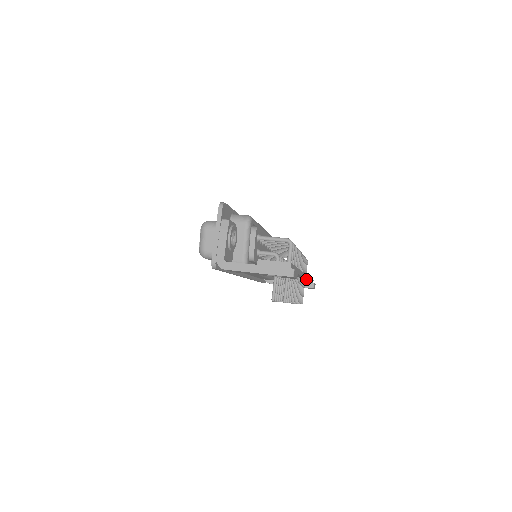
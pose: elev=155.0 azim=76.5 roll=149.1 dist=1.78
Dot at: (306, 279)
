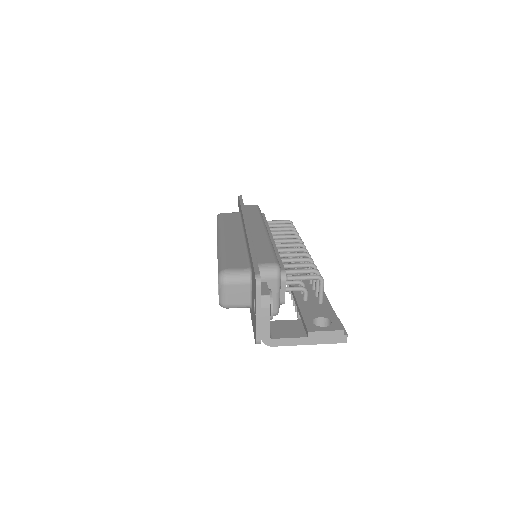
Dot at: occluded
